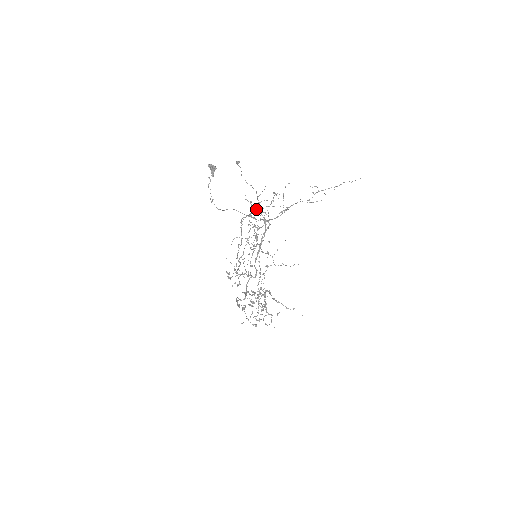
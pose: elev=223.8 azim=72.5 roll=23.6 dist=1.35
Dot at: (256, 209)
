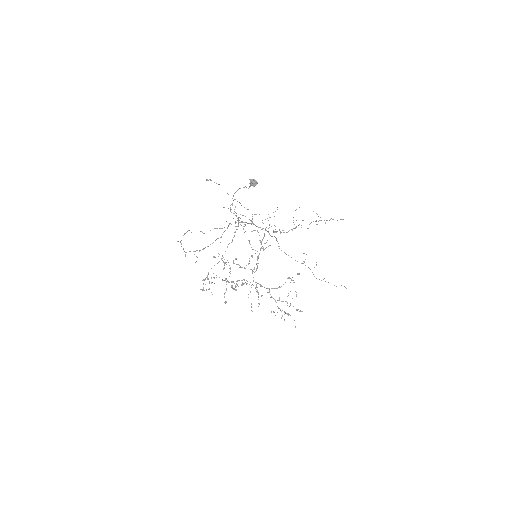
Dot at: (238, 218)
